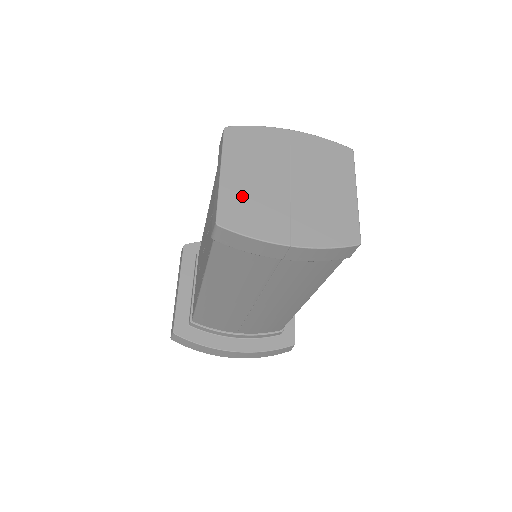
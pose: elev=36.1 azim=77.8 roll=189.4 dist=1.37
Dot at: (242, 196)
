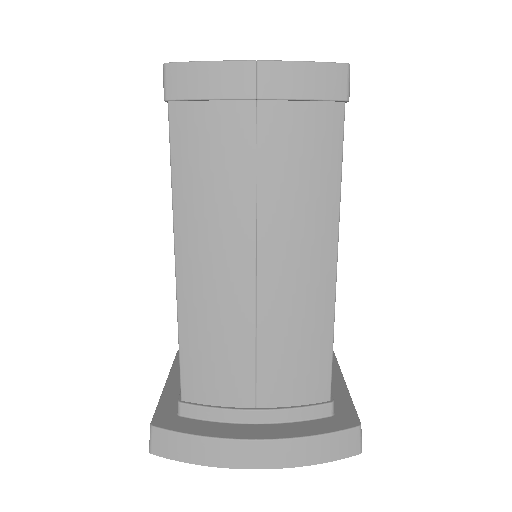
Dot at: occluded
